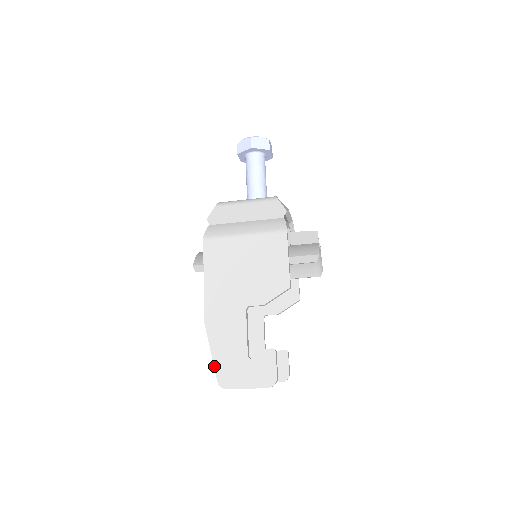
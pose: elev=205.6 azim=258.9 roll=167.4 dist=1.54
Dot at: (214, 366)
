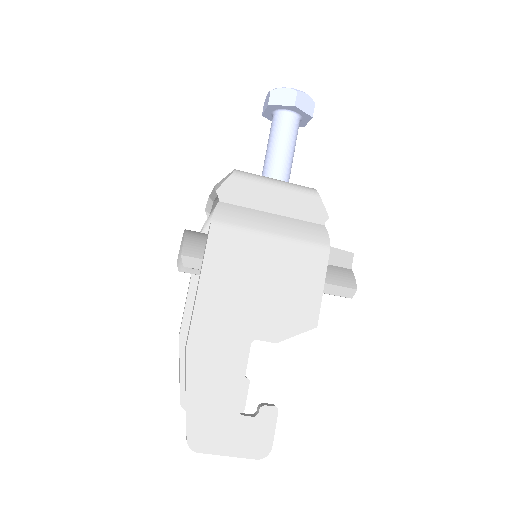
Dot at: (187, 416)
